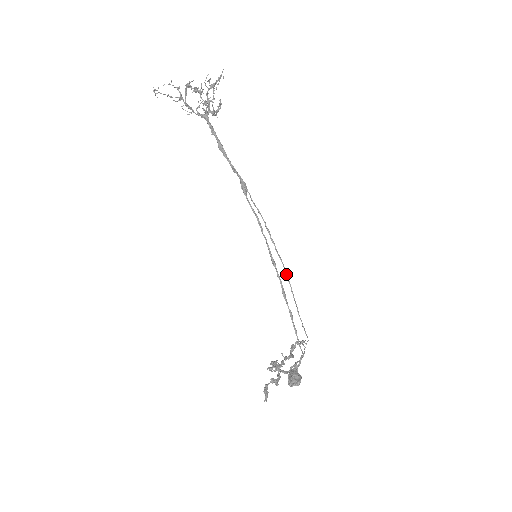
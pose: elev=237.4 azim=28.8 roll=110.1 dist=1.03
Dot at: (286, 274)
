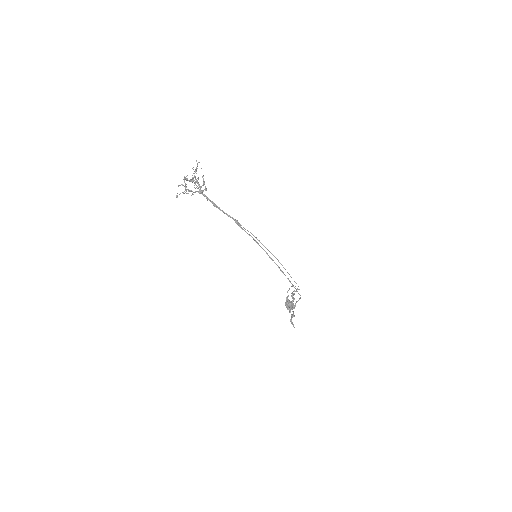
Dot at: occluded
